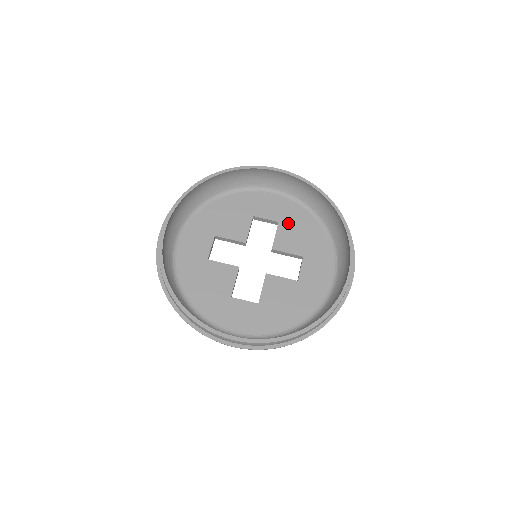
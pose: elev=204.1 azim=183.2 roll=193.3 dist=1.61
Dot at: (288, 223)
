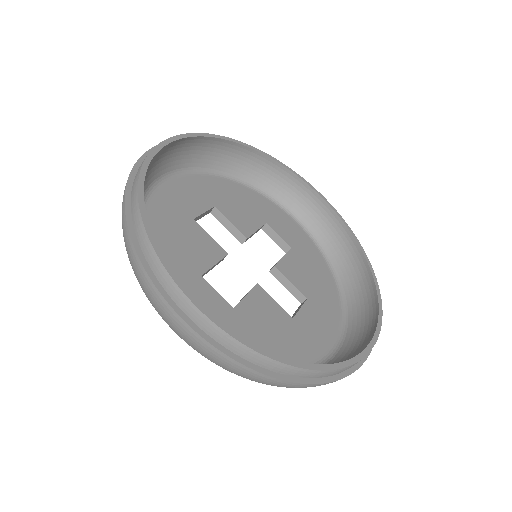
Dot at: (302, 256)
